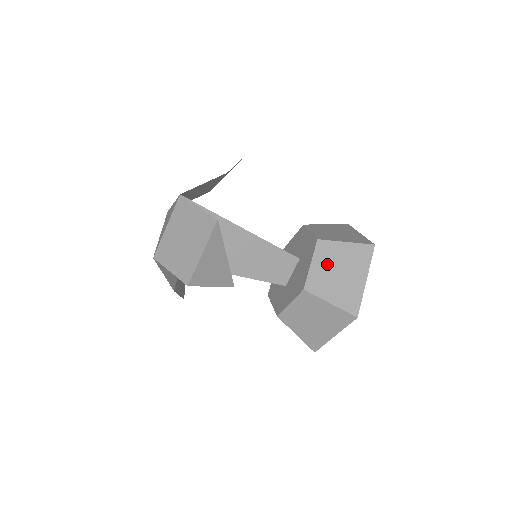
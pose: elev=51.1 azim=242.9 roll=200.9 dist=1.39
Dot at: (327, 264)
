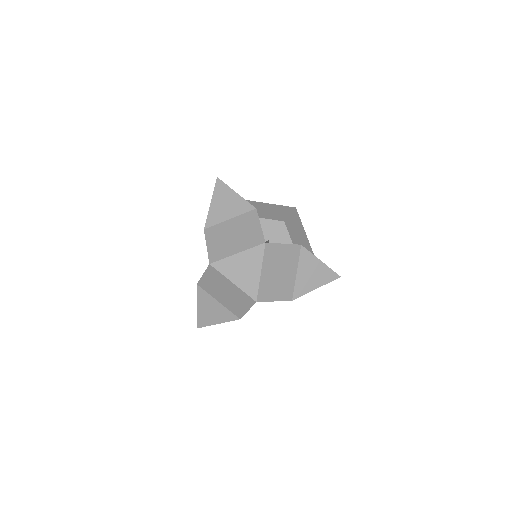
Dot at: occluded
